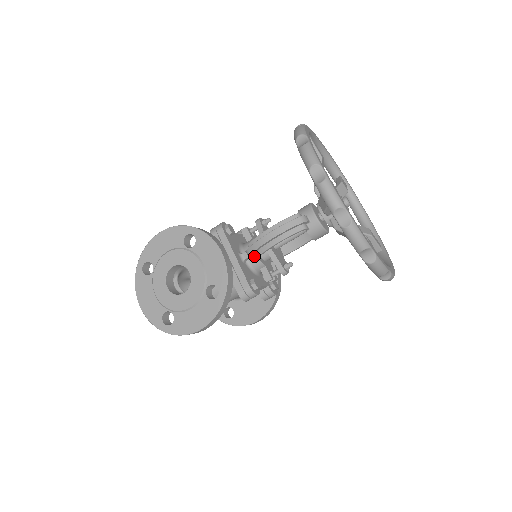
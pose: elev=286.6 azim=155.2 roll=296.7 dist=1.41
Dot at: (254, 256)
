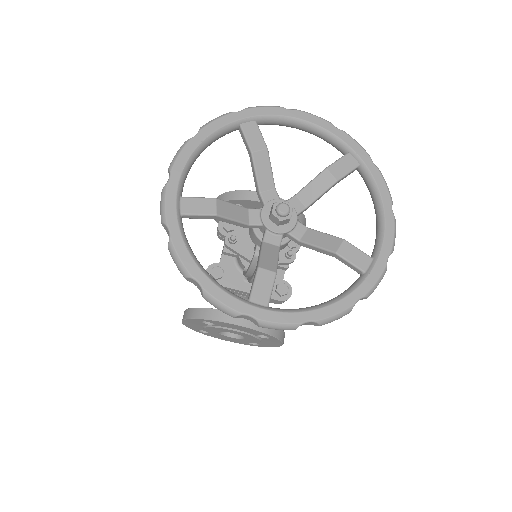
Dot at: occluded
